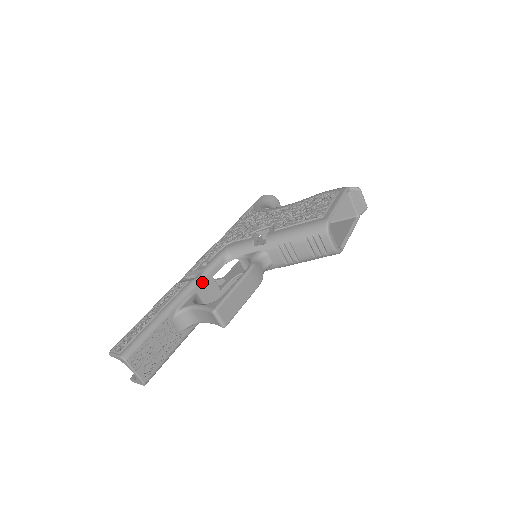
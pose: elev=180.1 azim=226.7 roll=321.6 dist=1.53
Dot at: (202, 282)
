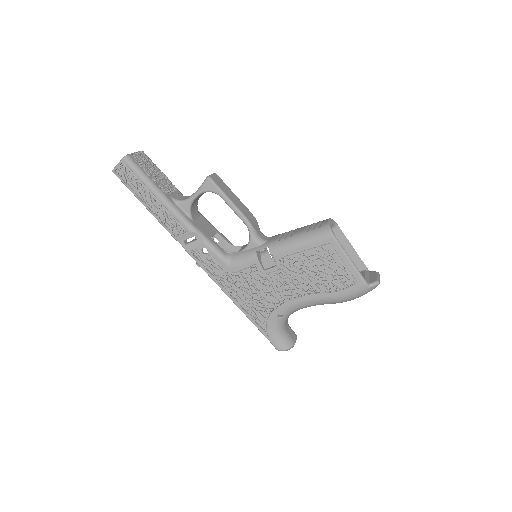
Dot at: (209, 223)
